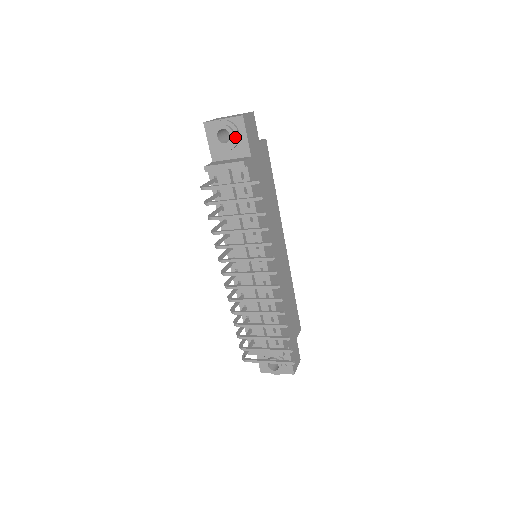
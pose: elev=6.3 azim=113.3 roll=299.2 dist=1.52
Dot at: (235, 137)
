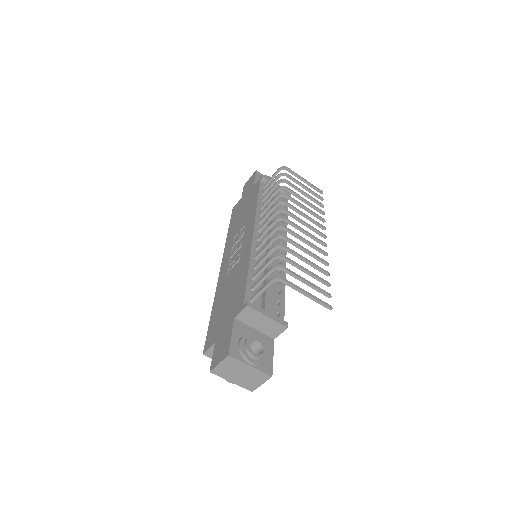
Dot at: occluded
